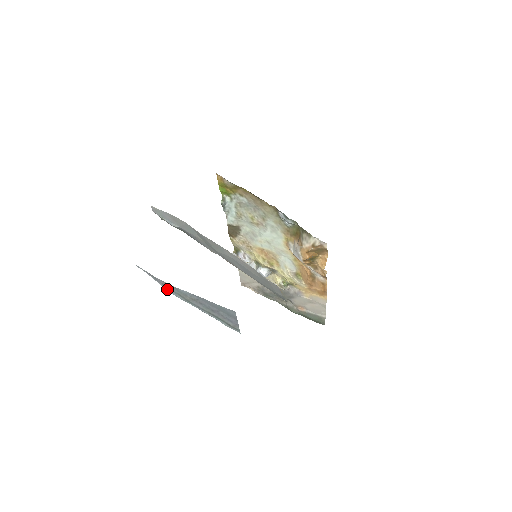
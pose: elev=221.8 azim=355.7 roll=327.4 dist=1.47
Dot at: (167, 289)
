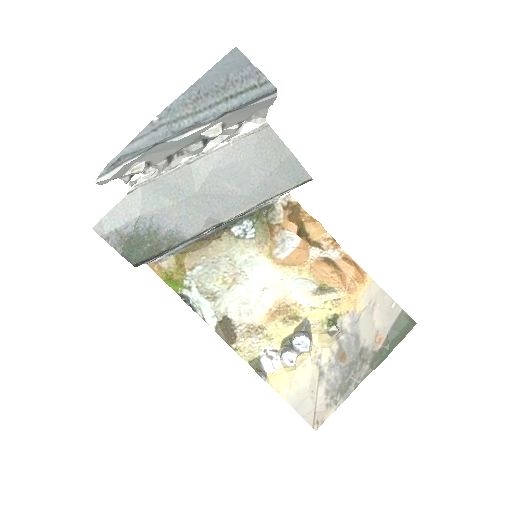
Dot at: (163, 129)
